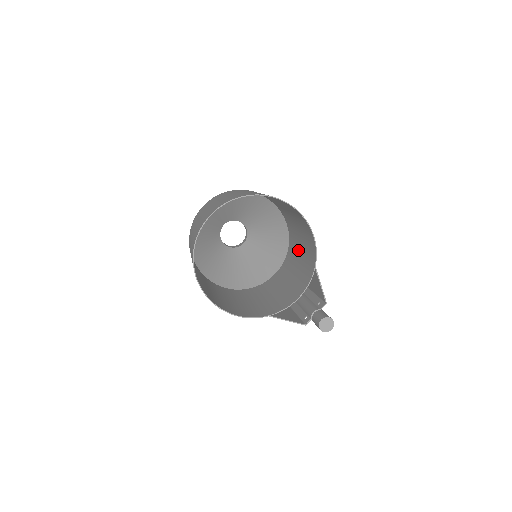
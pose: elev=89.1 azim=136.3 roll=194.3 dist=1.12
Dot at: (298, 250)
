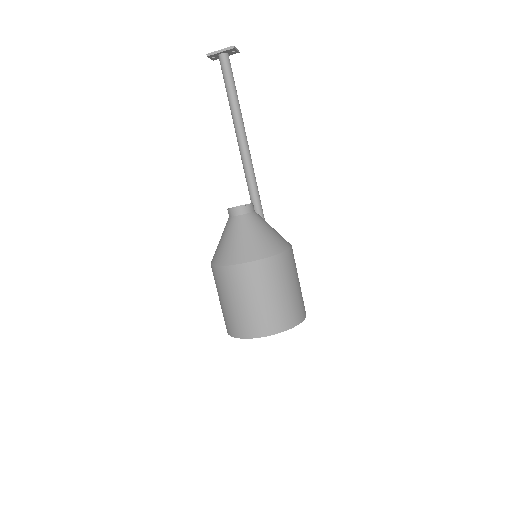
Dot at: occluded
